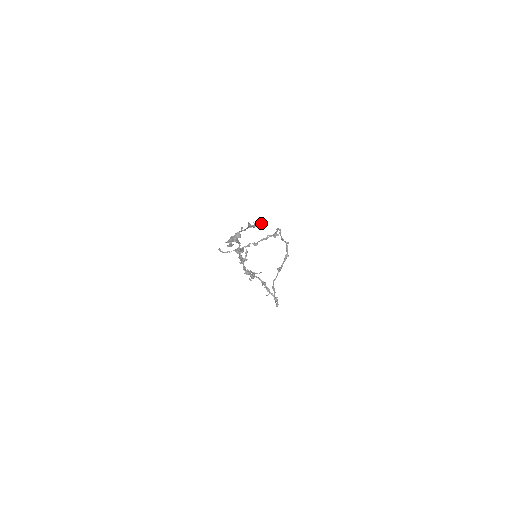
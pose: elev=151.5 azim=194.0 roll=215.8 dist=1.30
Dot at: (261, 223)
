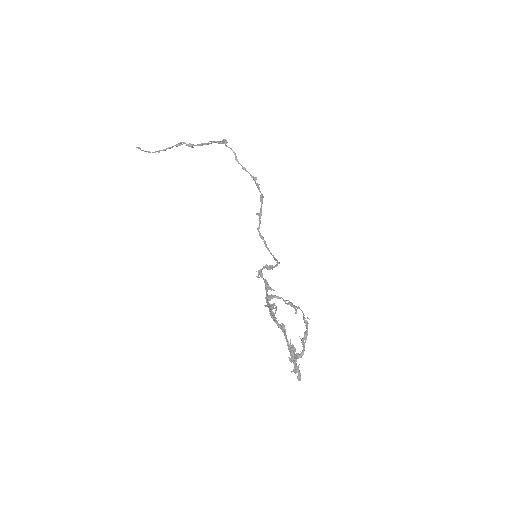
Dot at: occluded
